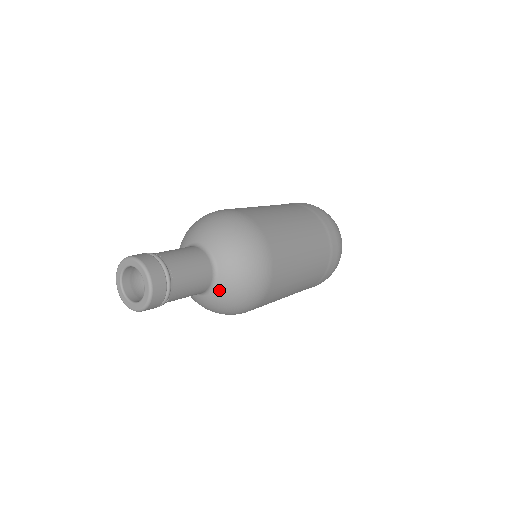
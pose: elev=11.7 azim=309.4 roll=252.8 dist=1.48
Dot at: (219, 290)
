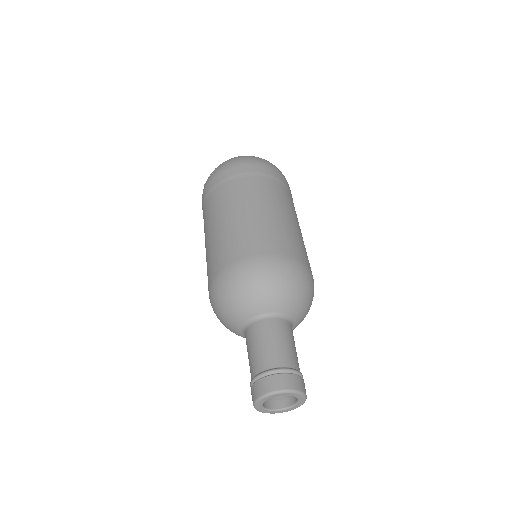
Dot at: occluded
